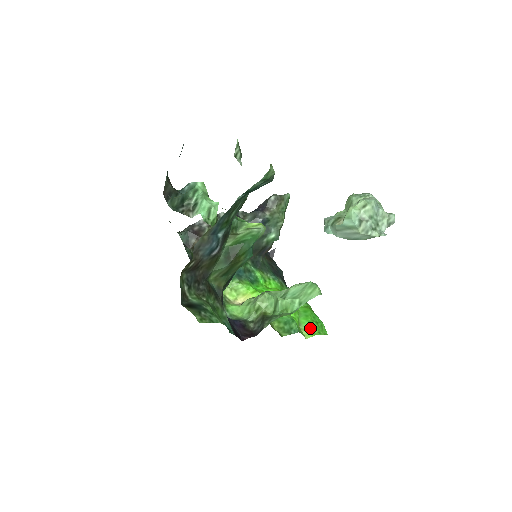
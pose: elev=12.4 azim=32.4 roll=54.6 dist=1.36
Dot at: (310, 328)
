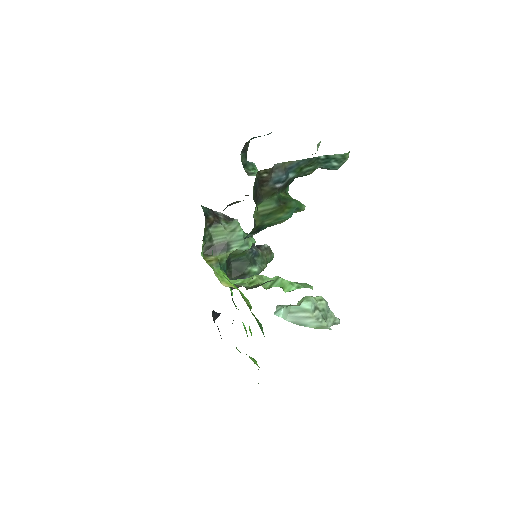
Dot at: (256, 361)
